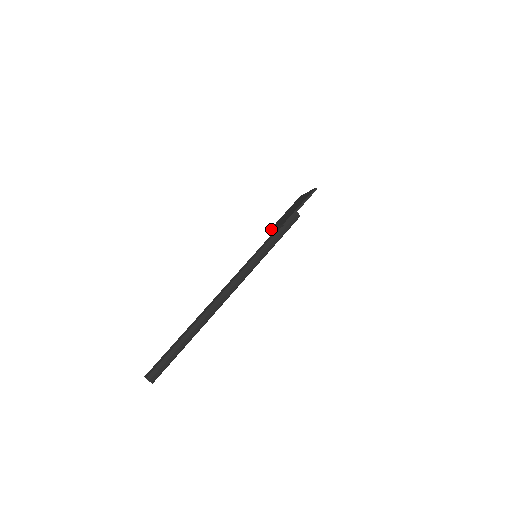
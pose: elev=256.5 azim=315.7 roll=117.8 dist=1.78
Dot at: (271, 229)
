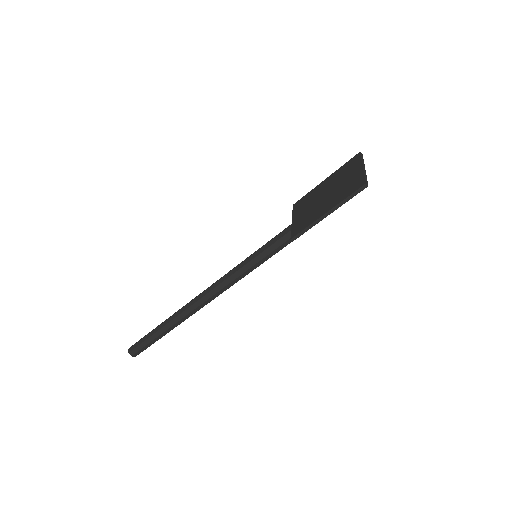
Dot at: occluded
